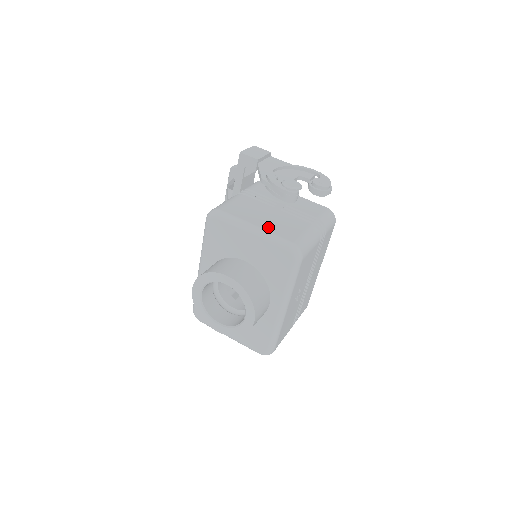
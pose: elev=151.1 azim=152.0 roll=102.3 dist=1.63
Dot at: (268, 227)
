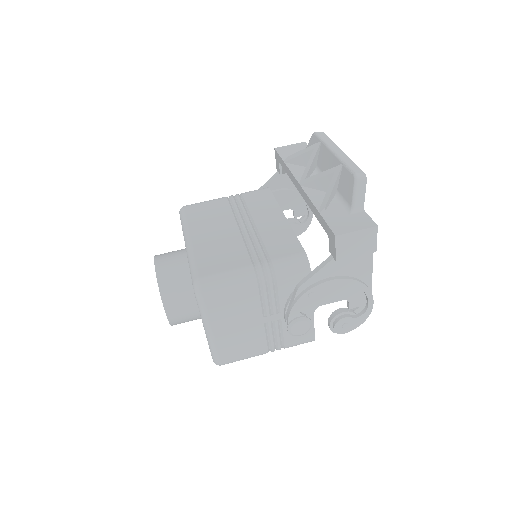
Dot at: (222, 340)
